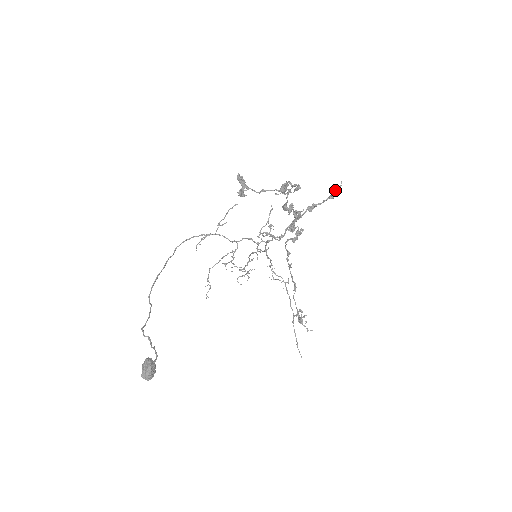
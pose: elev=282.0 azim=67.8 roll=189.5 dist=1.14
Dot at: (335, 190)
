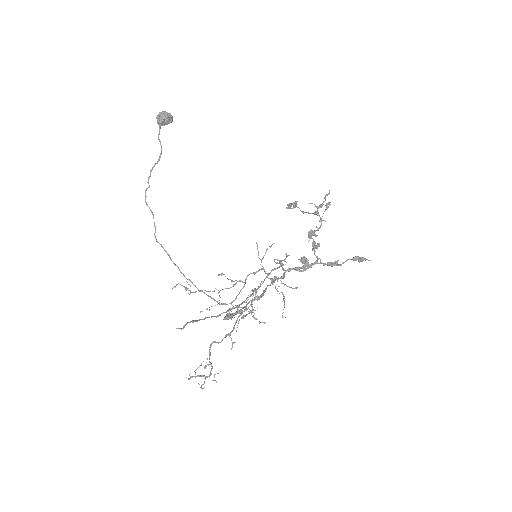
Dot at: (361, 259)
